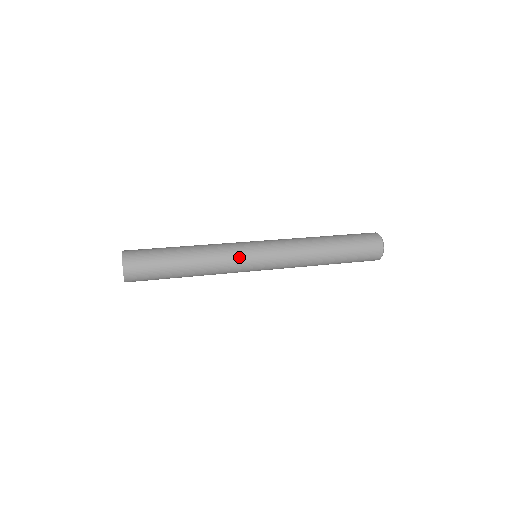
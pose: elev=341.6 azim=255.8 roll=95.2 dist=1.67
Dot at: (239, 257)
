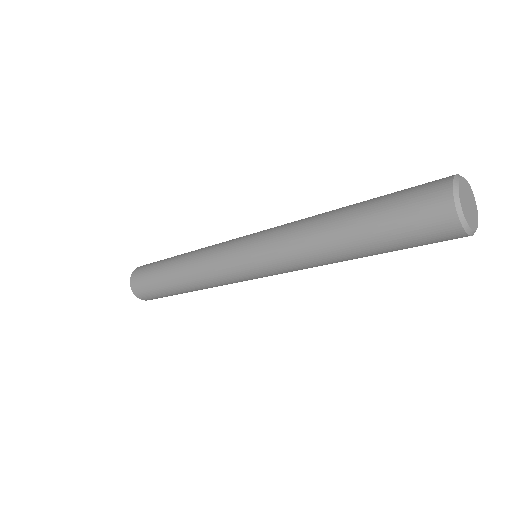
Dot at: (219, 264)
